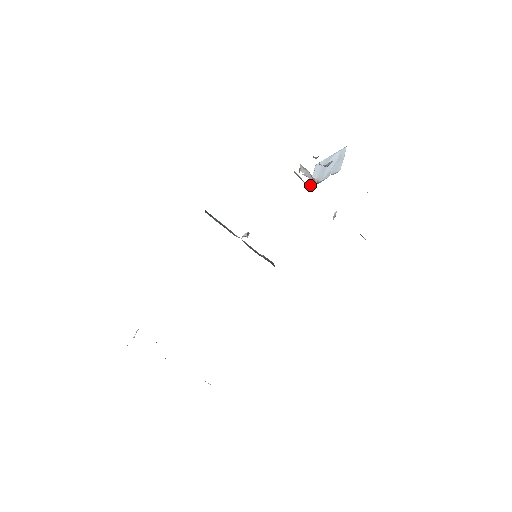
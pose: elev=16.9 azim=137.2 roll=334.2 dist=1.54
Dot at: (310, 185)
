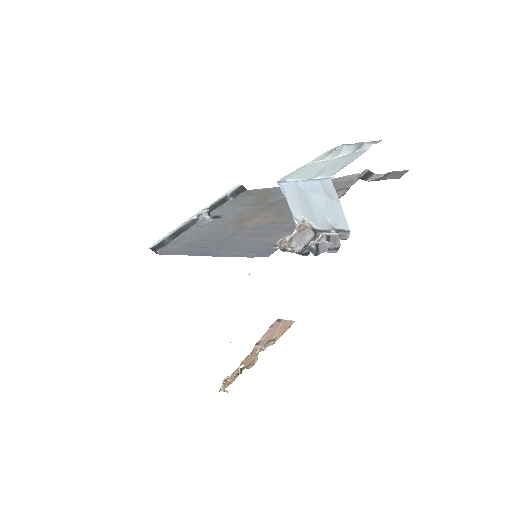
Dot at: occluded
